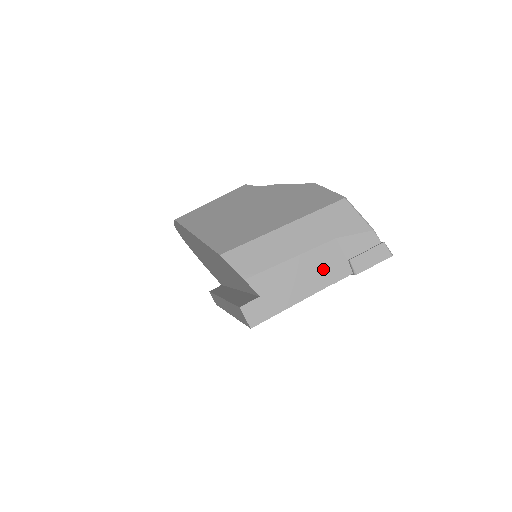
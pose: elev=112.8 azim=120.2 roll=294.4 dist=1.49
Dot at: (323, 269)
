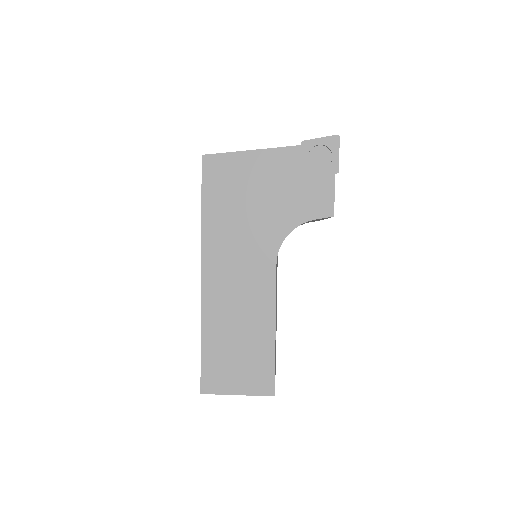
Dot at: occluded
